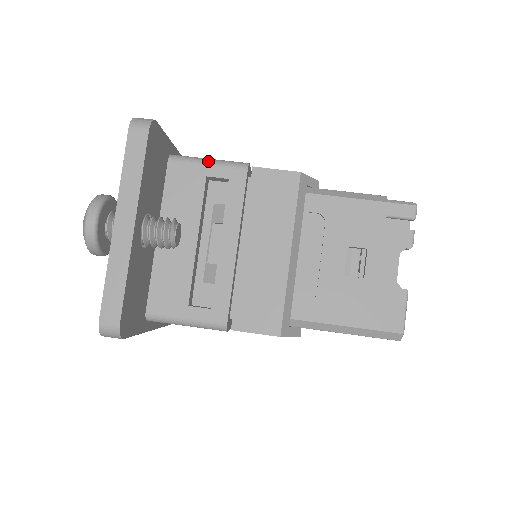
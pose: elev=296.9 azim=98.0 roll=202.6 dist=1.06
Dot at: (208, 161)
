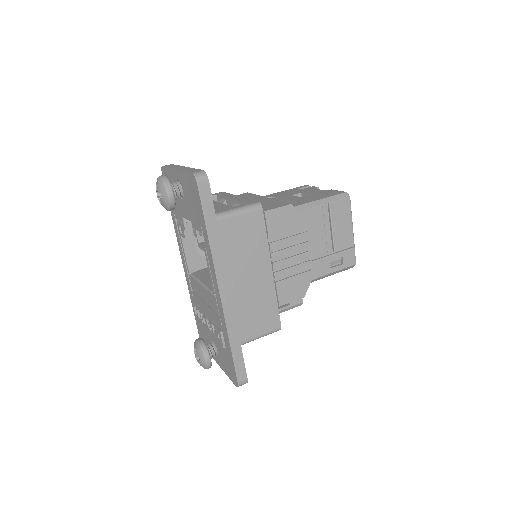
Dot at: occluded
